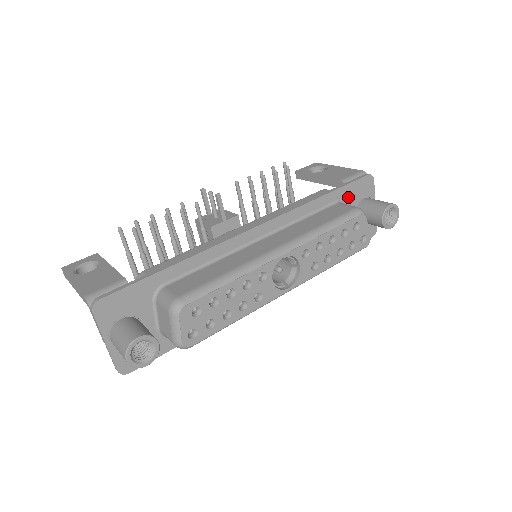
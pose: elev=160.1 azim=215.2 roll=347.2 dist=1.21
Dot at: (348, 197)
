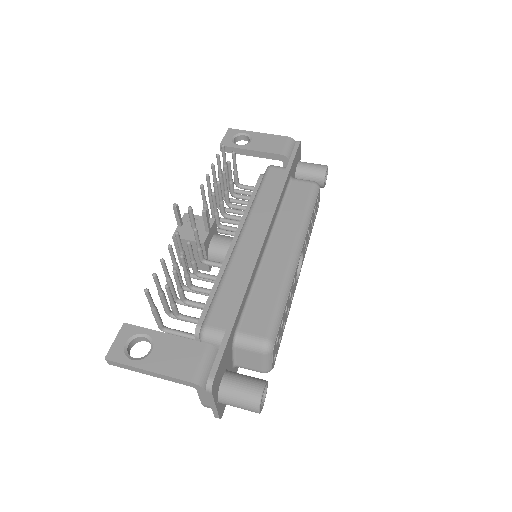
Dot at: (293, 169)
